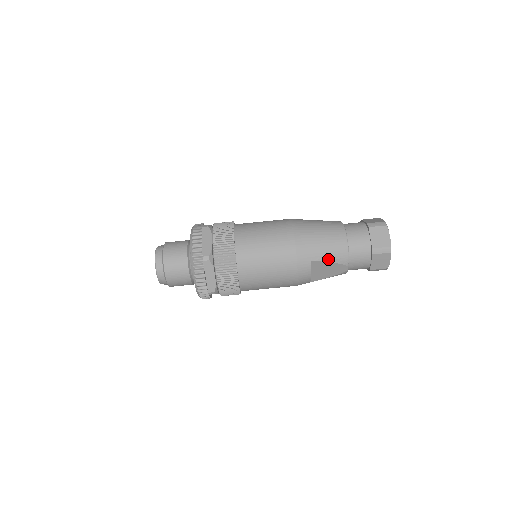
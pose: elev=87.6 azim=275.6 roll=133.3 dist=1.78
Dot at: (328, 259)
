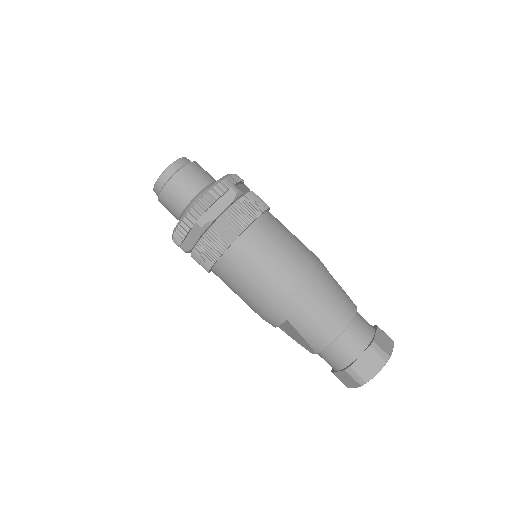
Dot at: (303, 333)
